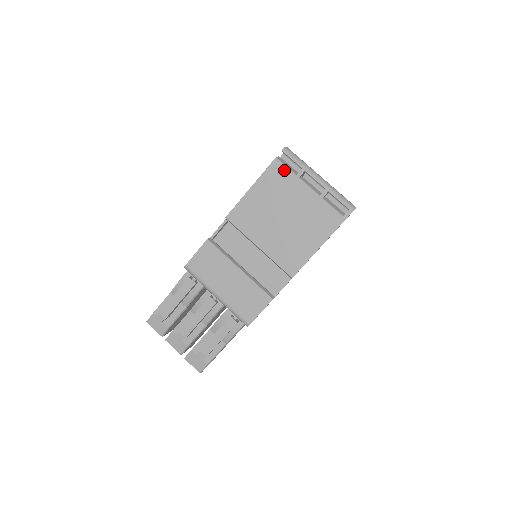
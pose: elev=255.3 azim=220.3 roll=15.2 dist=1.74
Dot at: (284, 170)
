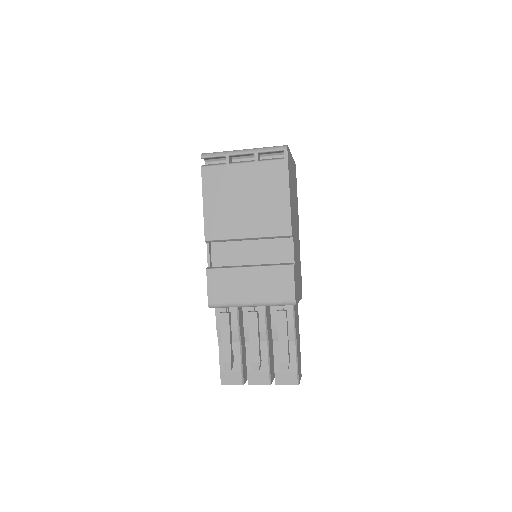
Dot at: (214, 169)
